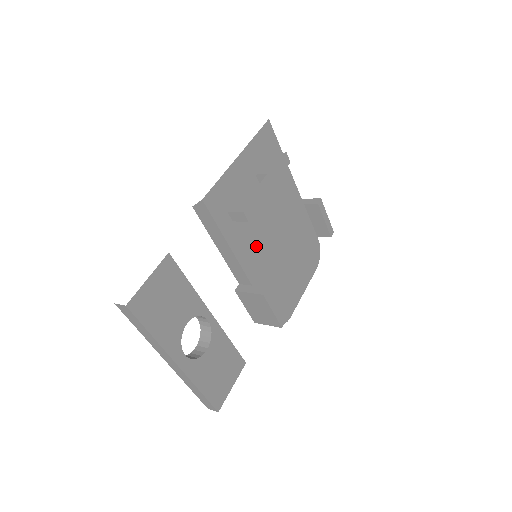
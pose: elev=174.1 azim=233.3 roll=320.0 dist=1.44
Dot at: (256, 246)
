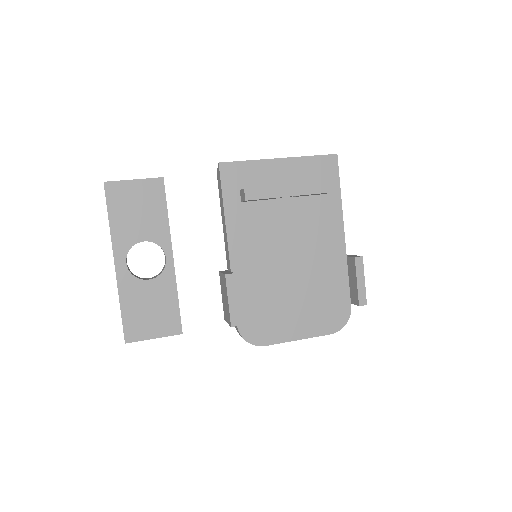
Dot at: (257, 243)
